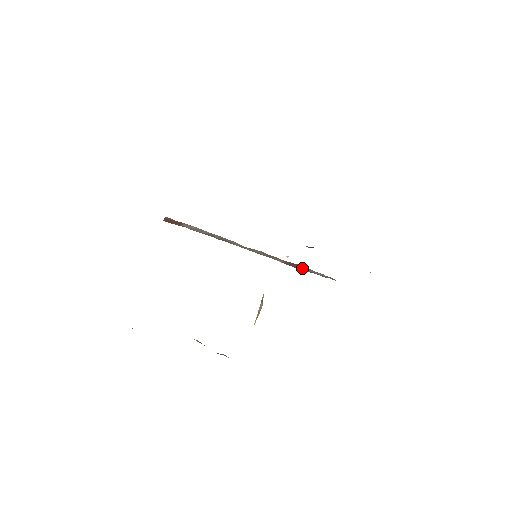
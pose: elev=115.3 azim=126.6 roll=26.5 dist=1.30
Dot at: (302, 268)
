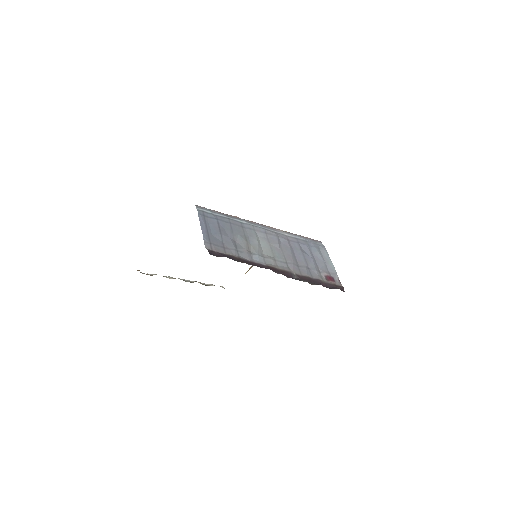
Dot at: occluded
